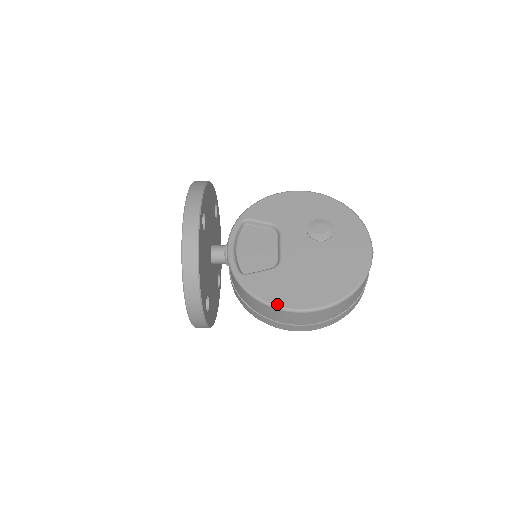
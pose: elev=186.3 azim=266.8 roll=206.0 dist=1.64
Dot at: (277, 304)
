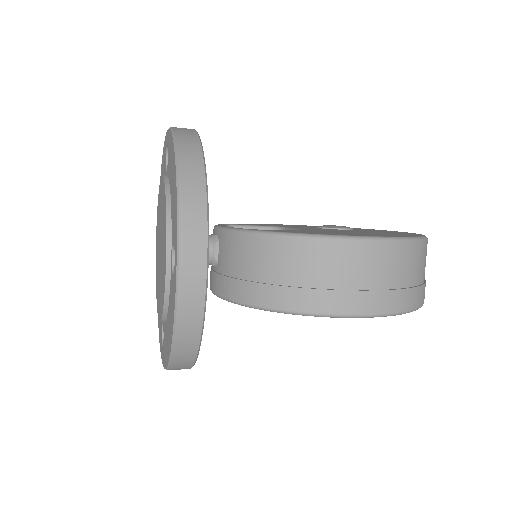
Dot at: (329, 234)
